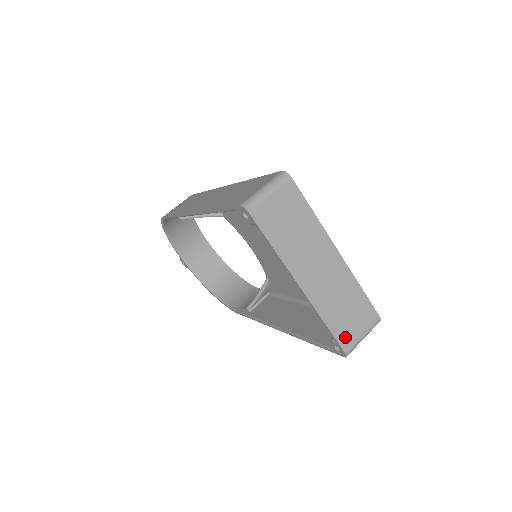
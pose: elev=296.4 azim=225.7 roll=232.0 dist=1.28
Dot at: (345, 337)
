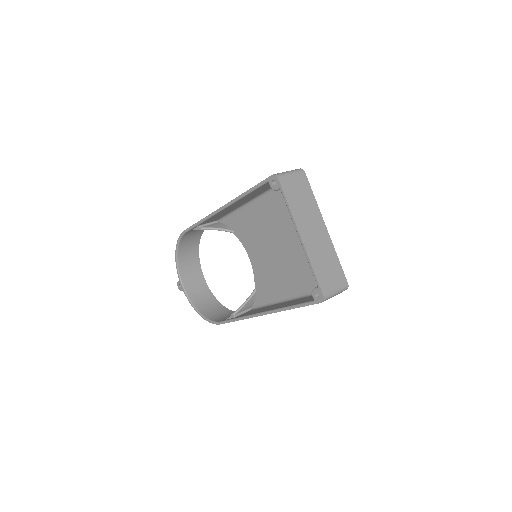
Dot at: (324, 285)
